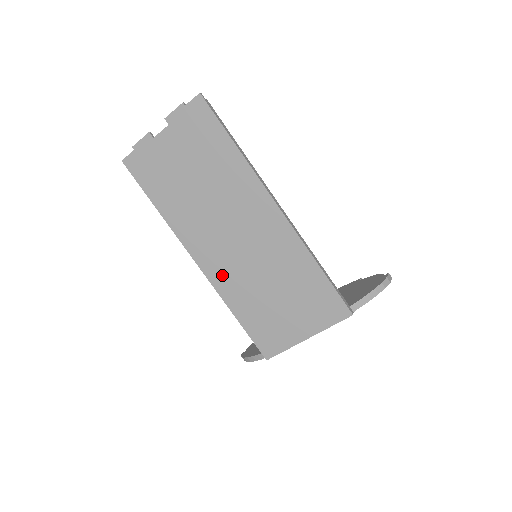
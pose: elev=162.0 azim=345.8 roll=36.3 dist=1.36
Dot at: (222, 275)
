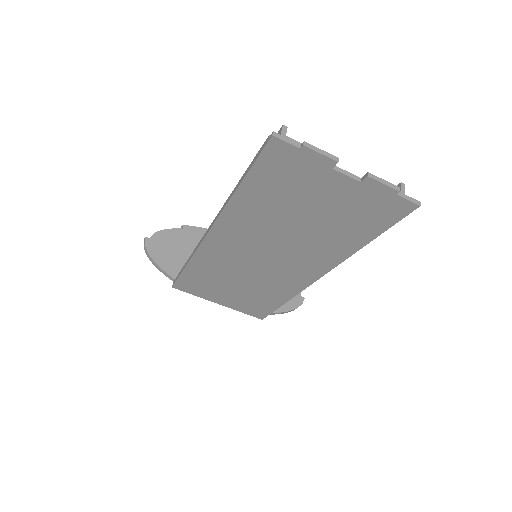
Dot at: (217, 253)
